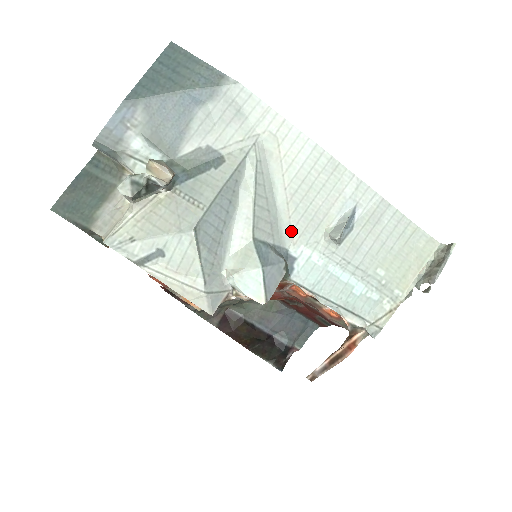
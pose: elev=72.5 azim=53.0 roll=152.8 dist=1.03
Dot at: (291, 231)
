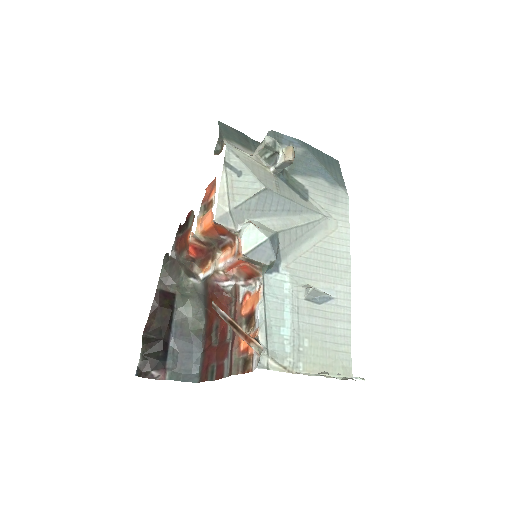
Dot at: (293, 261)
